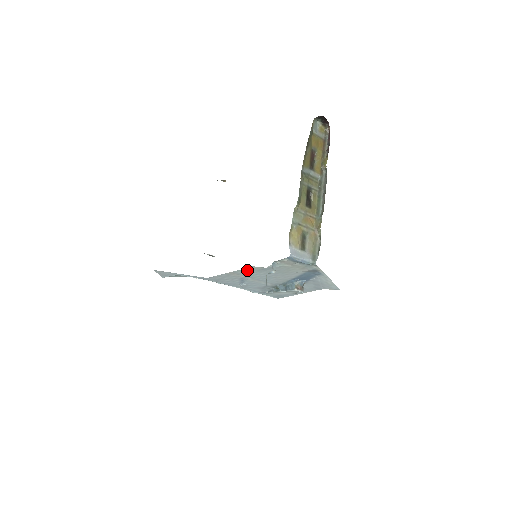
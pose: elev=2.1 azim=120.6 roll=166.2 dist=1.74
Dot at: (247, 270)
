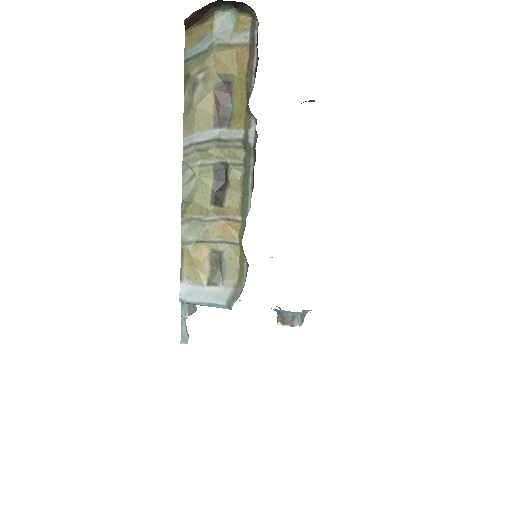
Dot at: occluded
